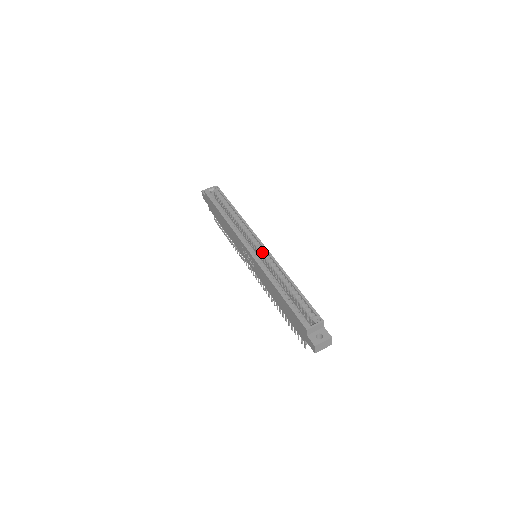
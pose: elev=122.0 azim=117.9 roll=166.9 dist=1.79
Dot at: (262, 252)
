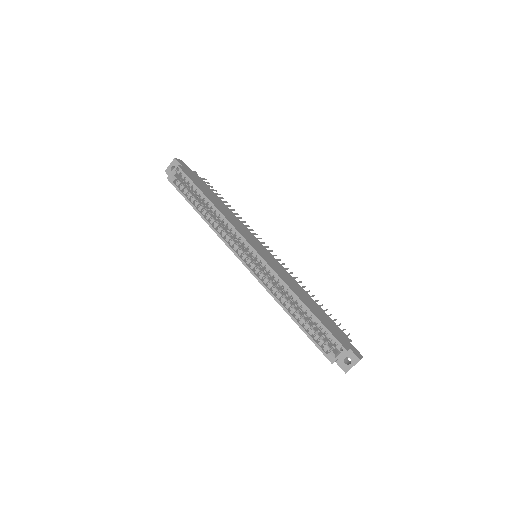
Dot at: (259, 261)
